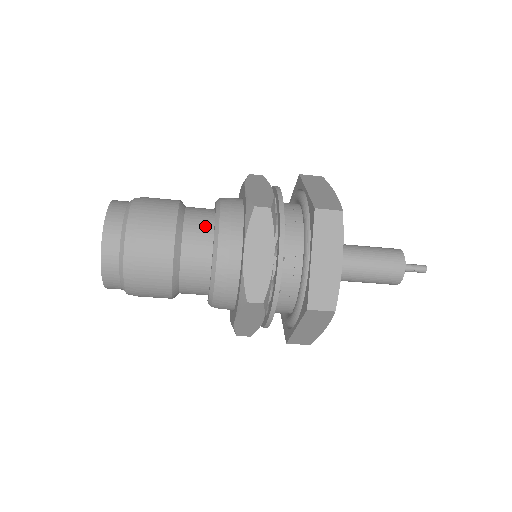
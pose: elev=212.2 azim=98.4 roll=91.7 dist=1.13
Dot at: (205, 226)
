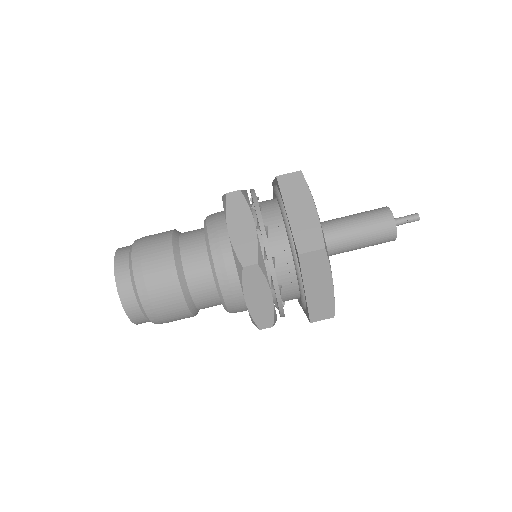
Dot at: (198, 234)
